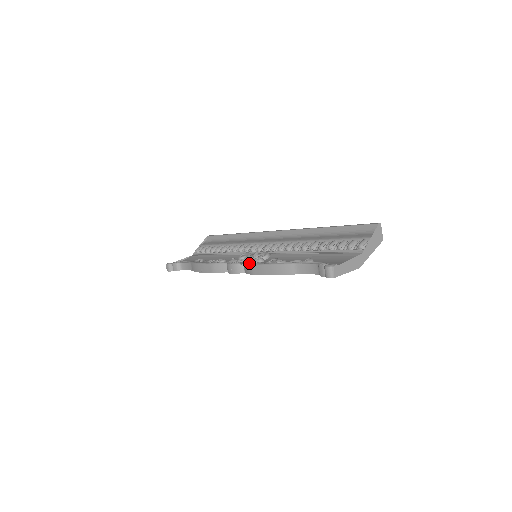
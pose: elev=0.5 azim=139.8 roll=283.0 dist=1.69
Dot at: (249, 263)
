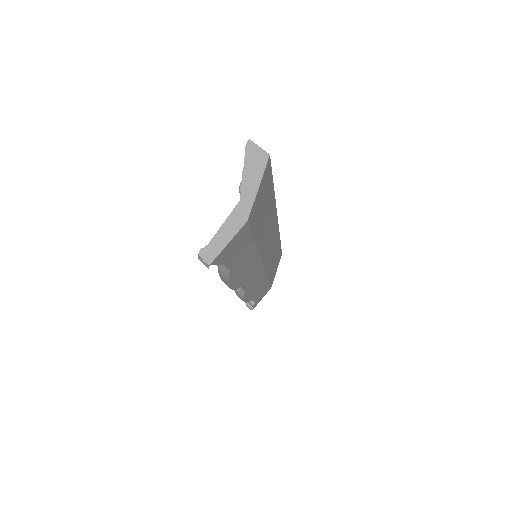
Dot at: occluded
